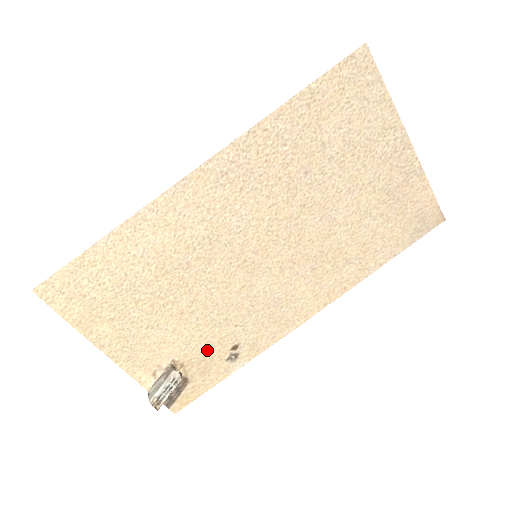
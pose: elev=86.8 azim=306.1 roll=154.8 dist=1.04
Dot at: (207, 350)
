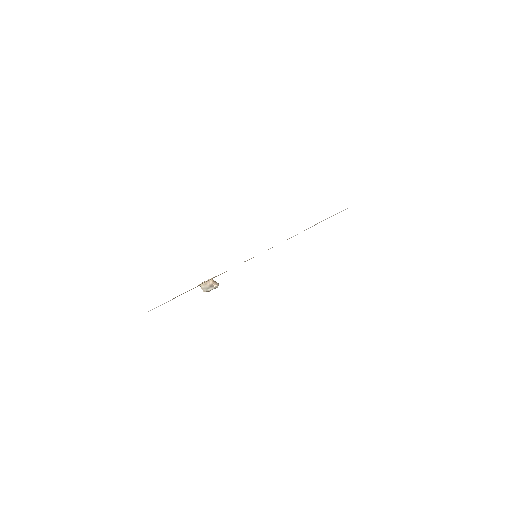
Dot at: occluded
